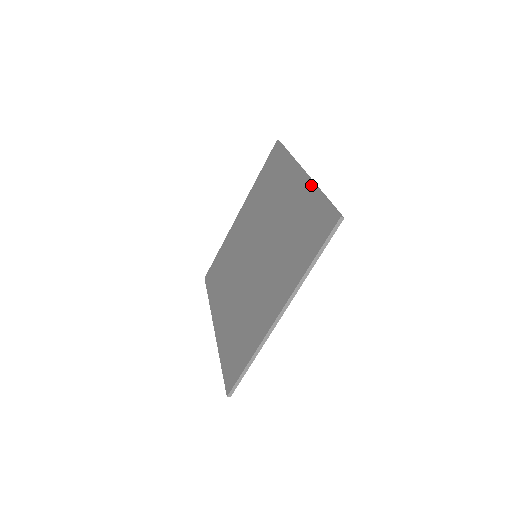
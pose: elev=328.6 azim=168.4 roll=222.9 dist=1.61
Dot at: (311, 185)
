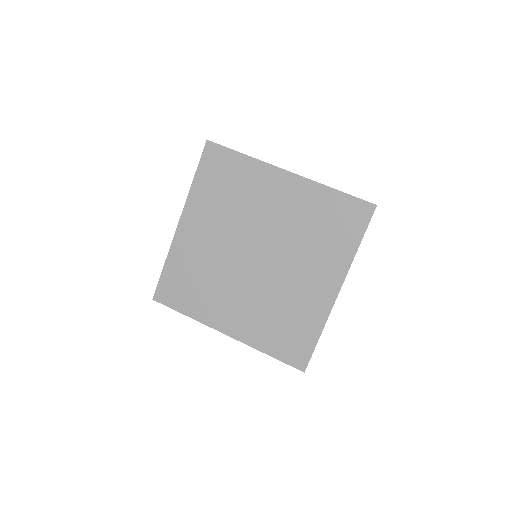
Dot at: (314, 184)
